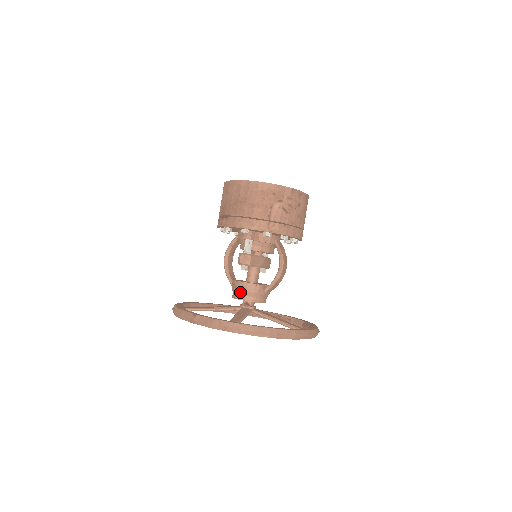
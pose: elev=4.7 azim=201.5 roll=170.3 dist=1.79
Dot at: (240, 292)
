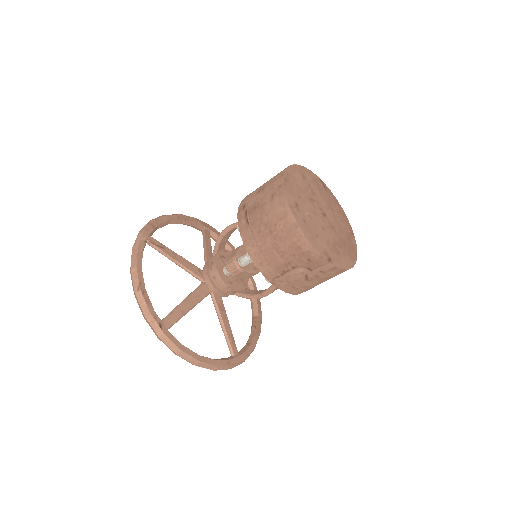
Dot at: (210, 278)
